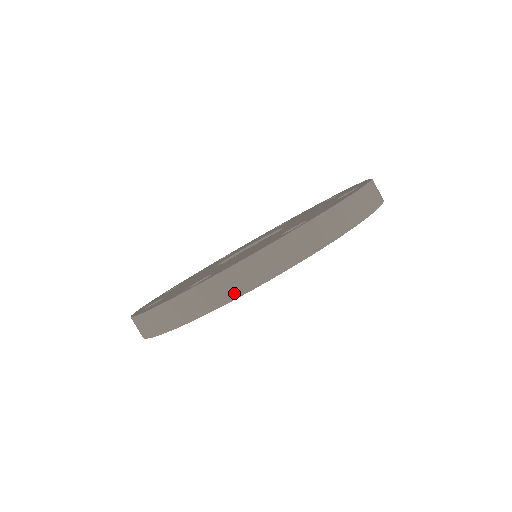
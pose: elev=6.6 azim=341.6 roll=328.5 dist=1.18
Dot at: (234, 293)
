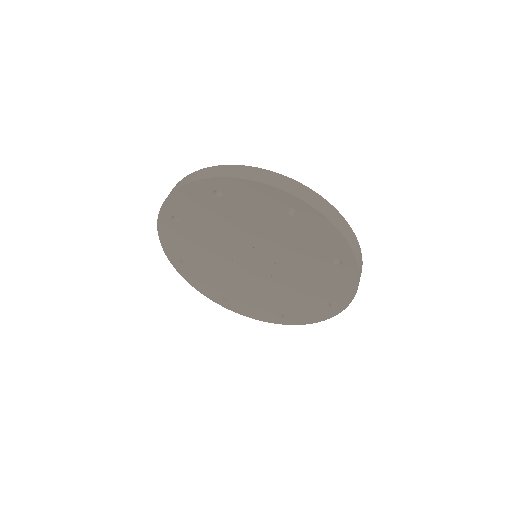
Dot at: (170, 193)
